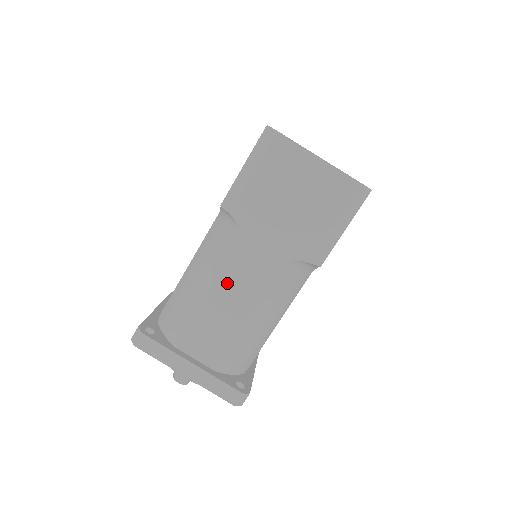
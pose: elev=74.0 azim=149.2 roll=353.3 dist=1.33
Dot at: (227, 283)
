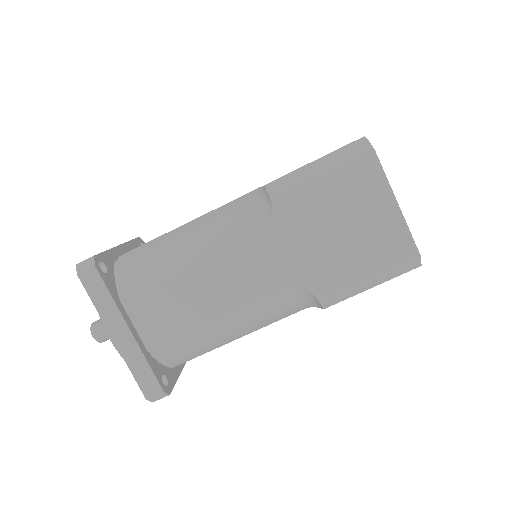
Dot at: (221, 269)
